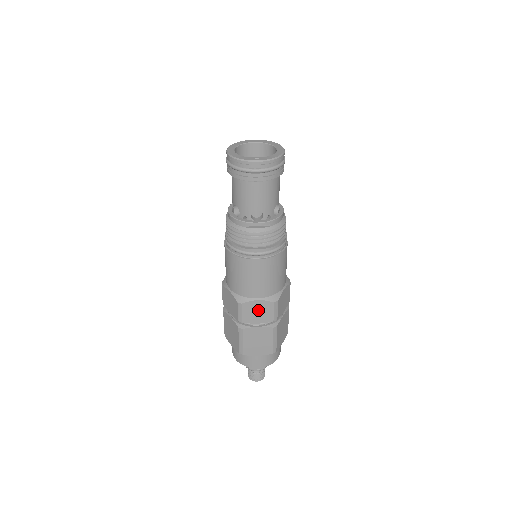
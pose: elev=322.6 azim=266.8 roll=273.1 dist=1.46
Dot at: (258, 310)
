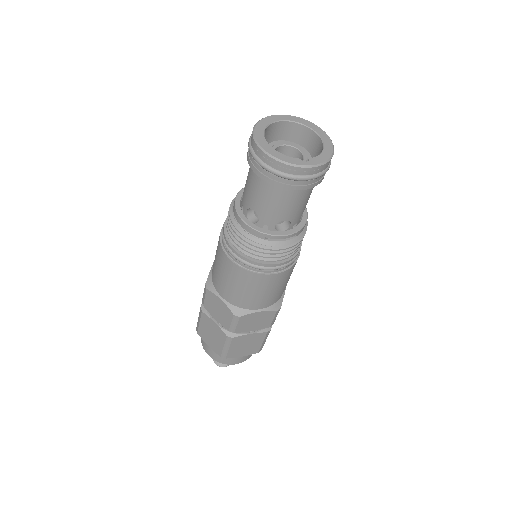
Dot at: (256, 320)
